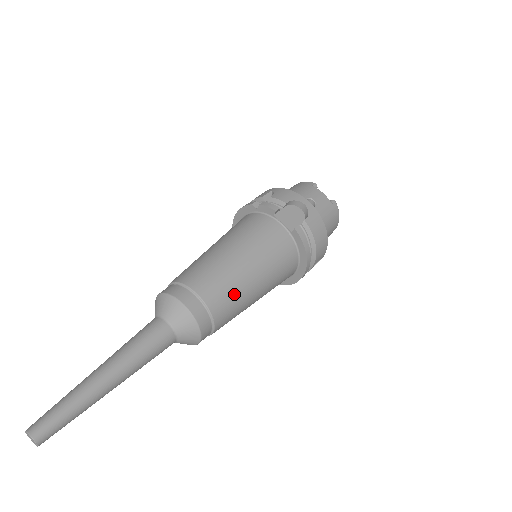
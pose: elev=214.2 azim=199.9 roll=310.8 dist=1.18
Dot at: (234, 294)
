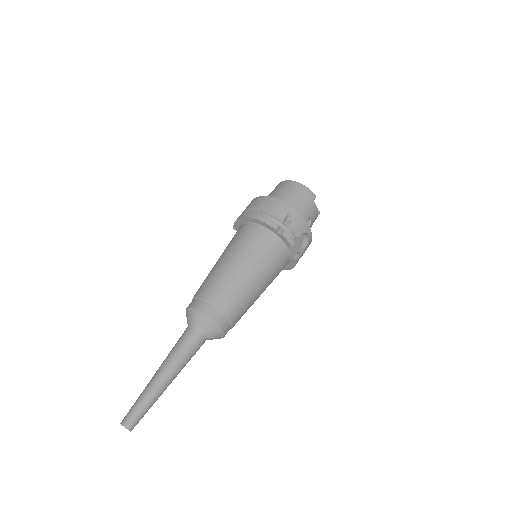
Dot at: occluded
